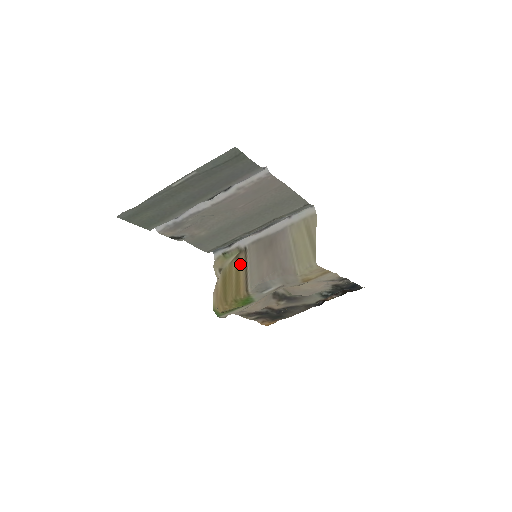
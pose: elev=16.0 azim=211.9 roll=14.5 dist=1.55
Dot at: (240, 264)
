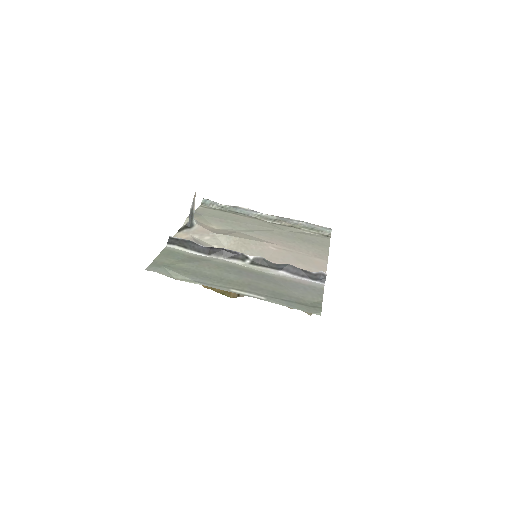
Dot at: occluded
